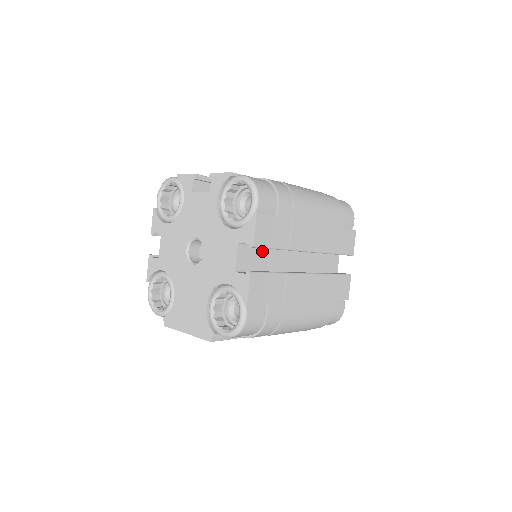
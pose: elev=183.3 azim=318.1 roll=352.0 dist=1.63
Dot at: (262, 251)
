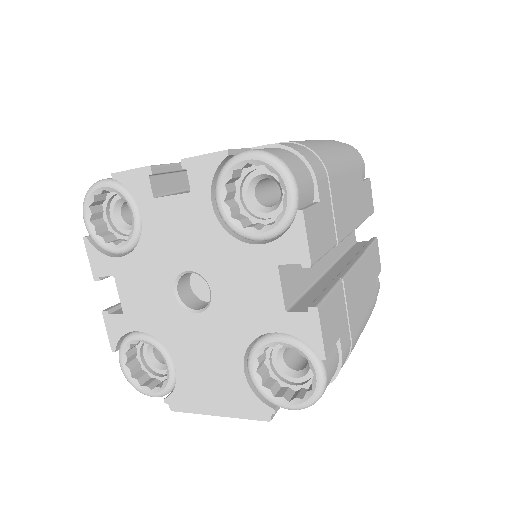
Dot at: occluded
